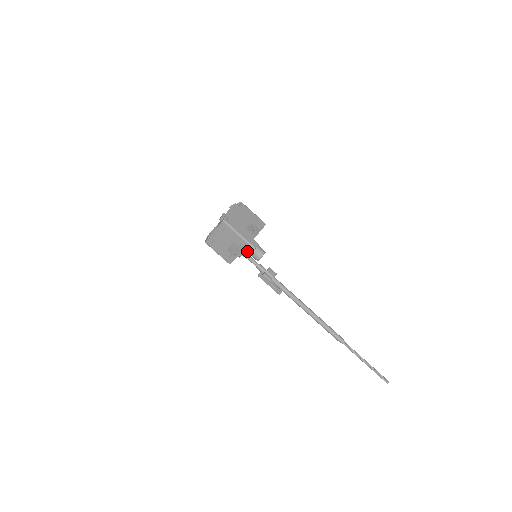
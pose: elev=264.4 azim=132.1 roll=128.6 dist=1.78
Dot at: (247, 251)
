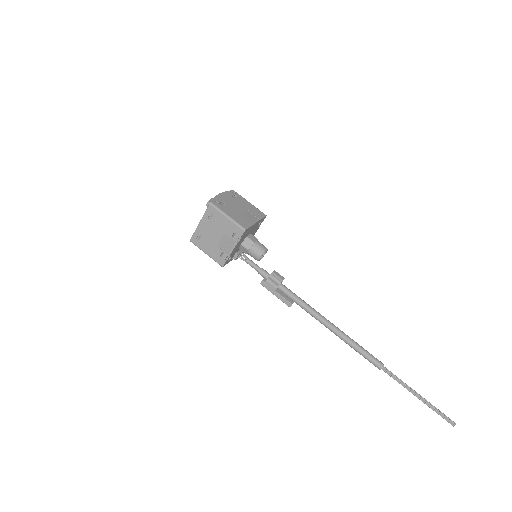
Dot at: (244, 248)
